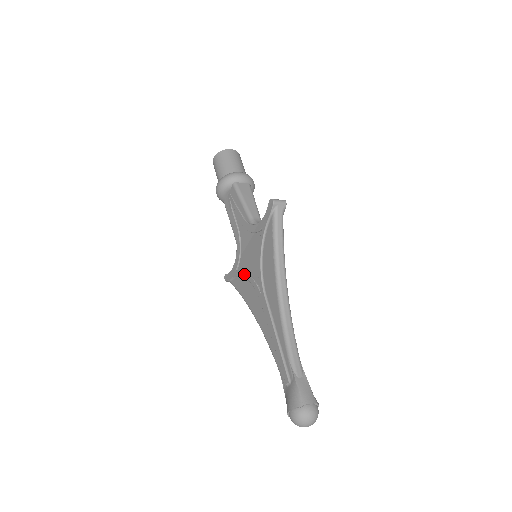
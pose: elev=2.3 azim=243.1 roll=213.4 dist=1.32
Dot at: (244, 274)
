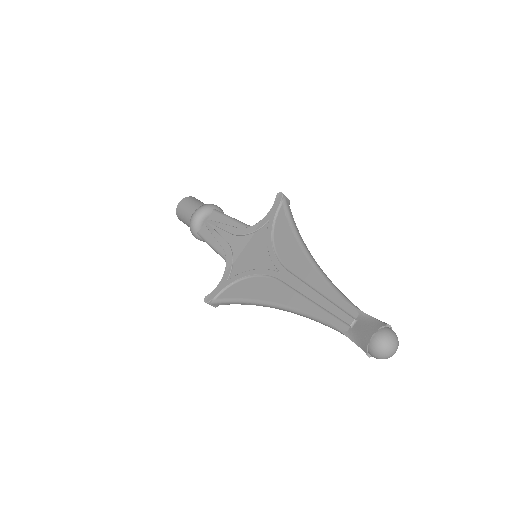
Dot at: (245, 274)
